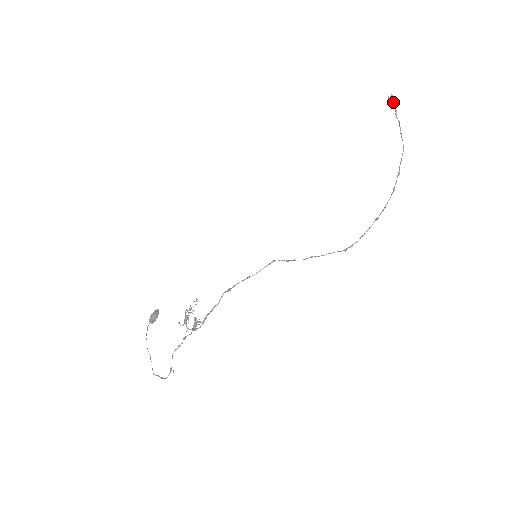
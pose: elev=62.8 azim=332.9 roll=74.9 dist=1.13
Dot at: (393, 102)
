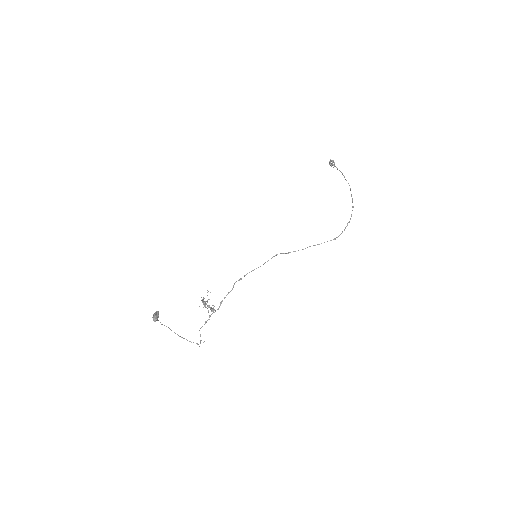
Dot at: (334, 163)
